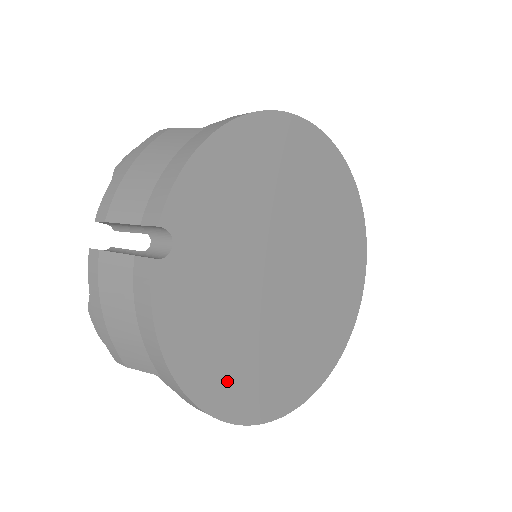
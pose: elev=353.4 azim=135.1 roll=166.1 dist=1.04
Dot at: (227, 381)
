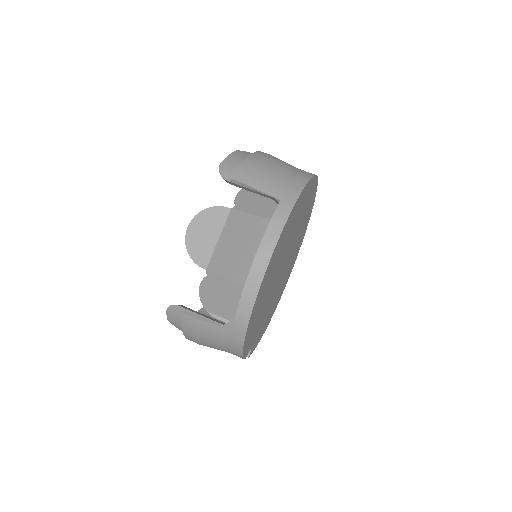
Dot at: occluded
